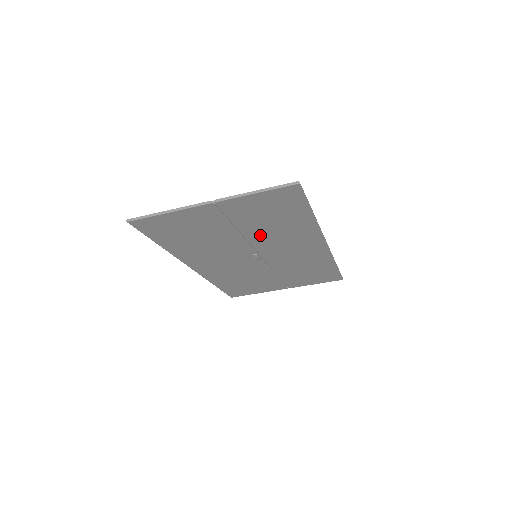
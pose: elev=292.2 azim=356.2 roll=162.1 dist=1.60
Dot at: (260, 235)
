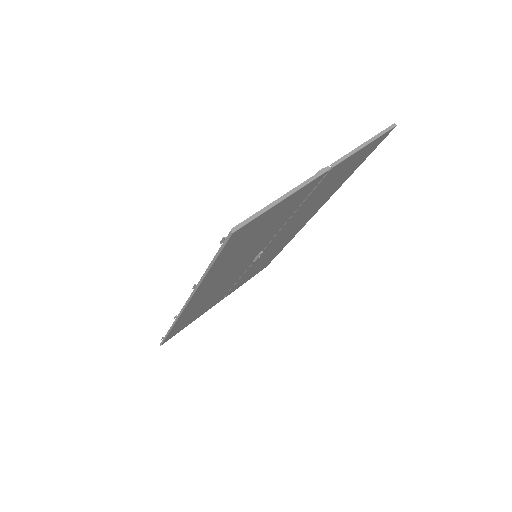
Dot at: (296, 217)
